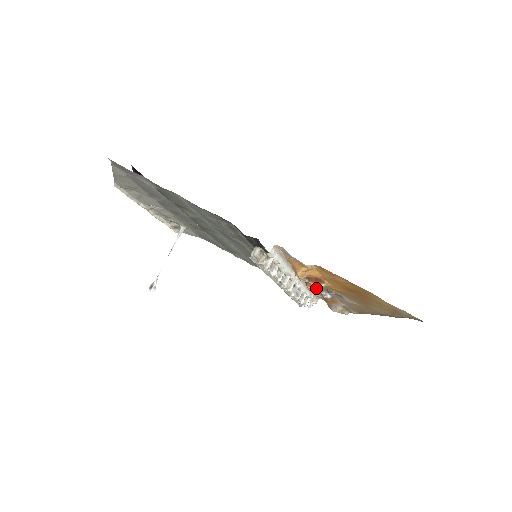
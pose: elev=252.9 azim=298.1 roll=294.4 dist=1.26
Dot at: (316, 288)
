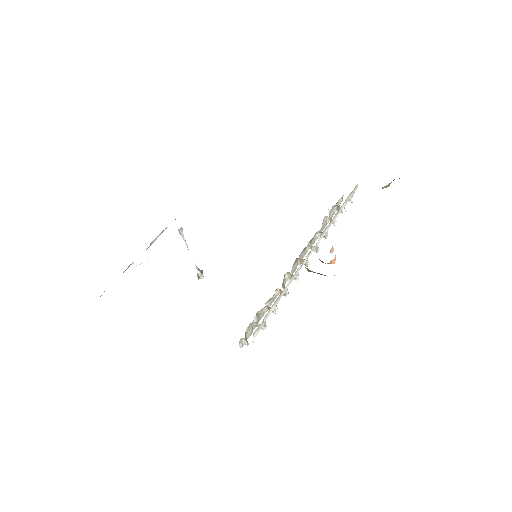
Dot at: (331, 262)
